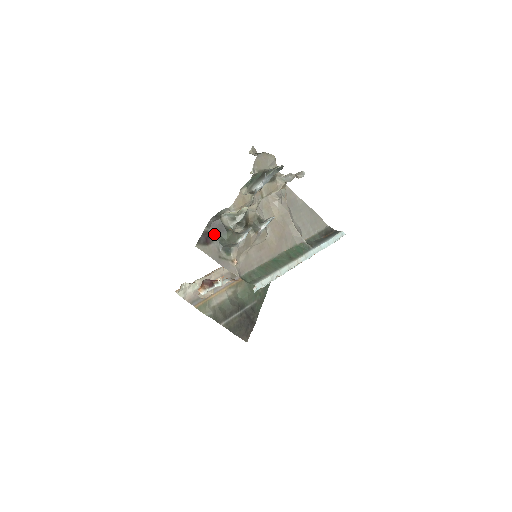
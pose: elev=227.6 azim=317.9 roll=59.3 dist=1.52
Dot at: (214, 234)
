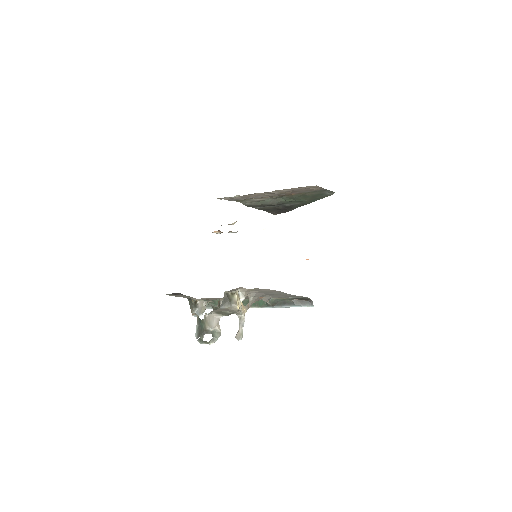
Dot at: occluded
